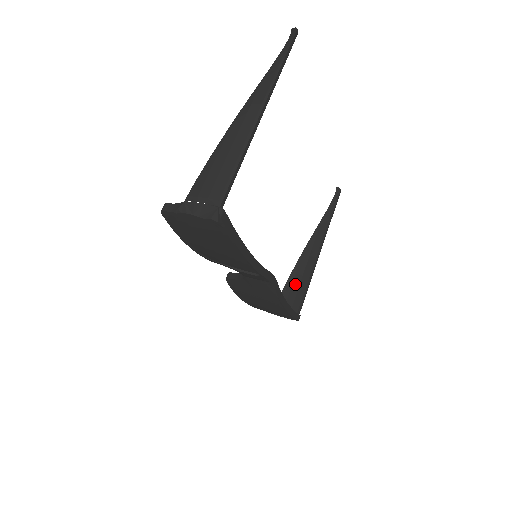
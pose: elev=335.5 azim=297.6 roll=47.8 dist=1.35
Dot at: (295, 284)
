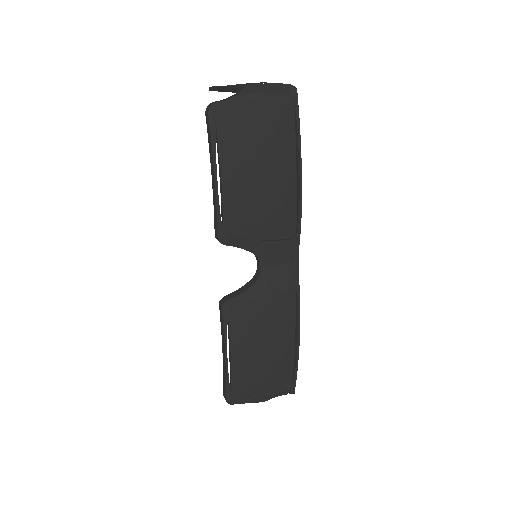
Dot at: occluded
